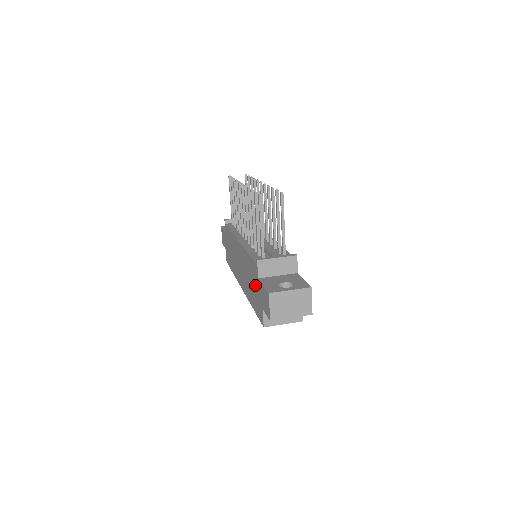
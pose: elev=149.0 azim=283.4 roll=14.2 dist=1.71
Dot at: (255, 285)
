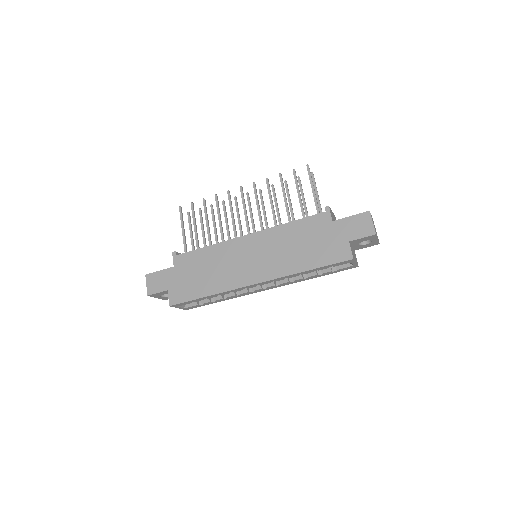
Dot at: (321, 235)
